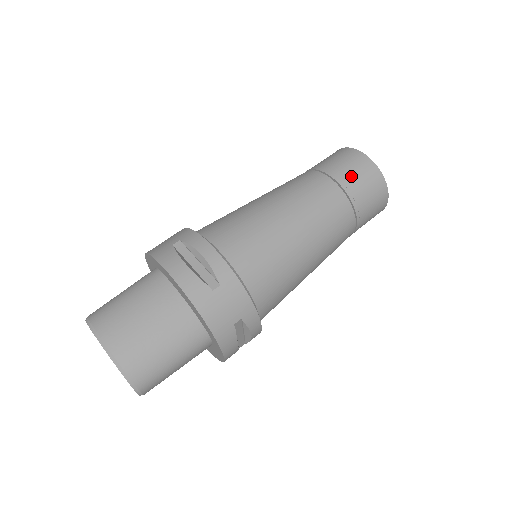
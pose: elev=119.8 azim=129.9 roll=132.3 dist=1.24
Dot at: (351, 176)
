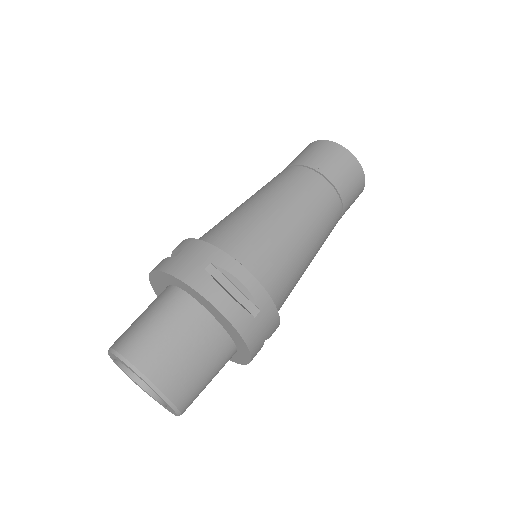
Dot at: (344, 179)
